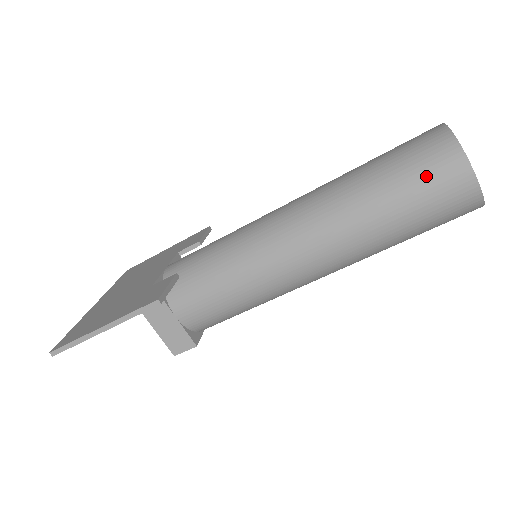
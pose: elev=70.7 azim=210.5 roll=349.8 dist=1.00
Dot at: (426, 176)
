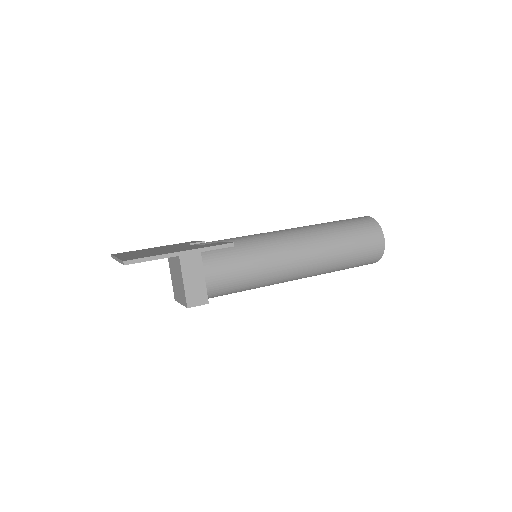
Dot at: (365, 233)
